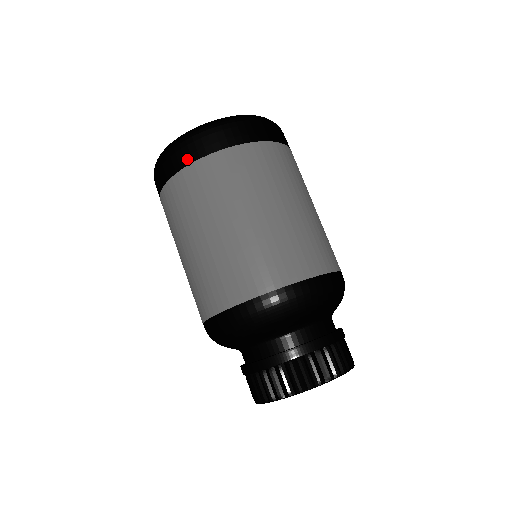
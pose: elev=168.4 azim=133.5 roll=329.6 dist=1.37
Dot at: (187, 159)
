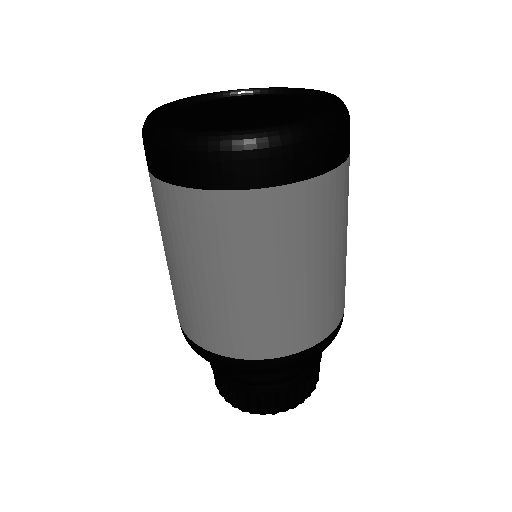
Dot at: (146, 159)
